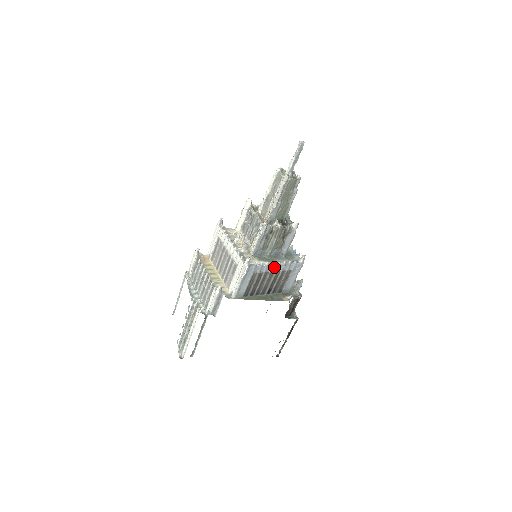
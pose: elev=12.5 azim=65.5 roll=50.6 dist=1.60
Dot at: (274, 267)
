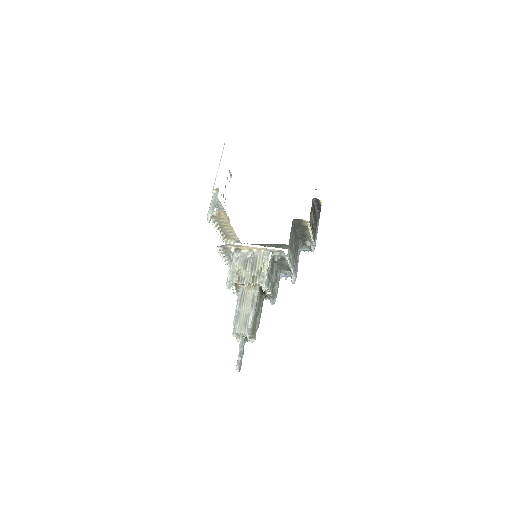
Dot at: occluded
